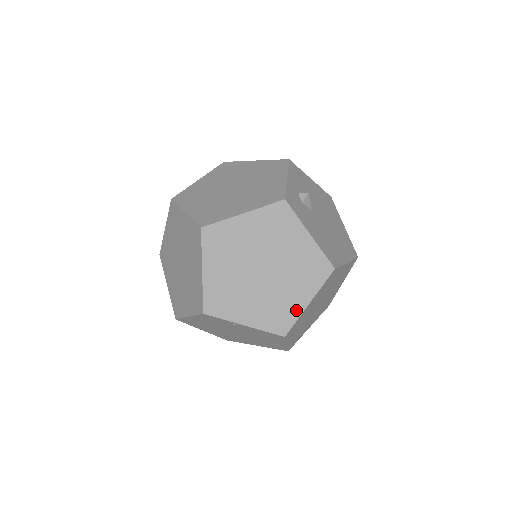
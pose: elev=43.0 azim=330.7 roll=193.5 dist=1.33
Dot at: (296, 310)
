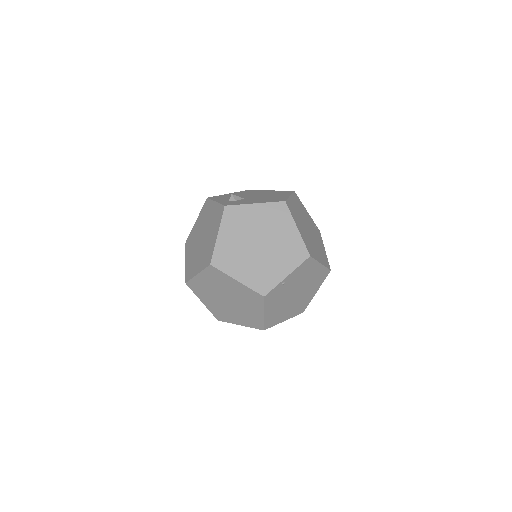
Dot at: (297, 239)
